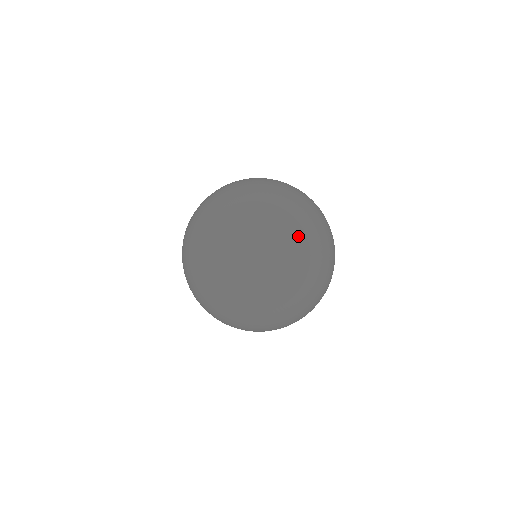
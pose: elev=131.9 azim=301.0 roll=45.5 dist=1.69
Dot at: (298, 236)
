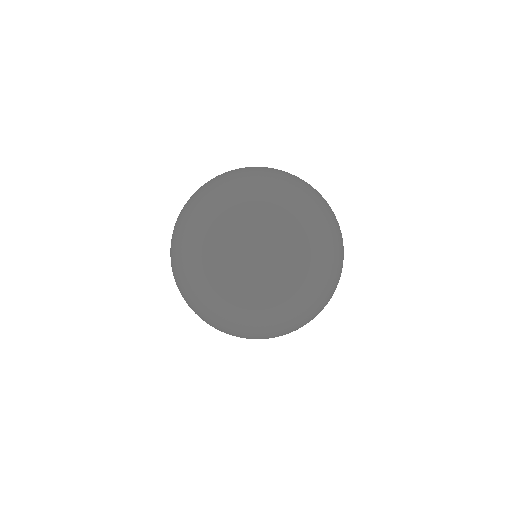
Dot at: (321, 274)
